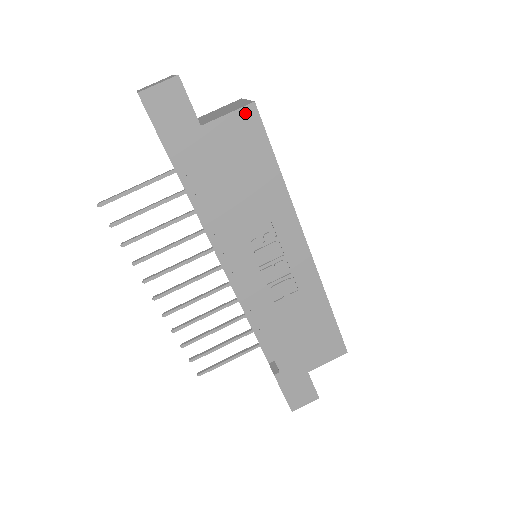
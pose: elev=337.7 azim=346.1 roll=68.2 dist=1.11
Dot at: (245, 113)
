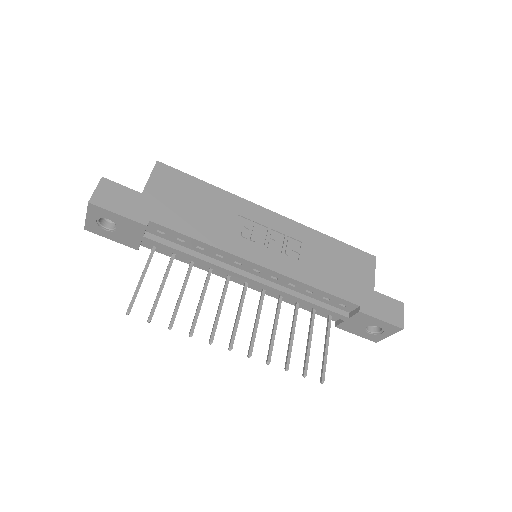
Dot at: (158, 170)
